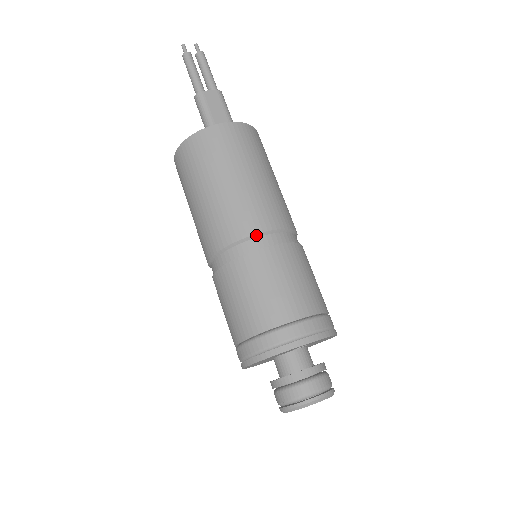
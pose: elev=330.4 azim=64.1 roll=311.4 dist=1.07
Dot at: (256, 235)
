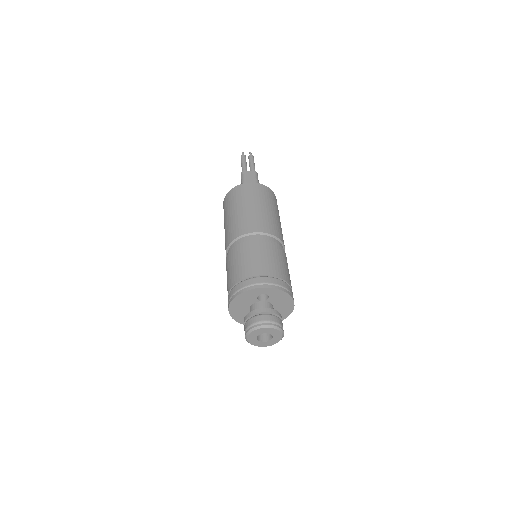
Dot at: (250, 234)
